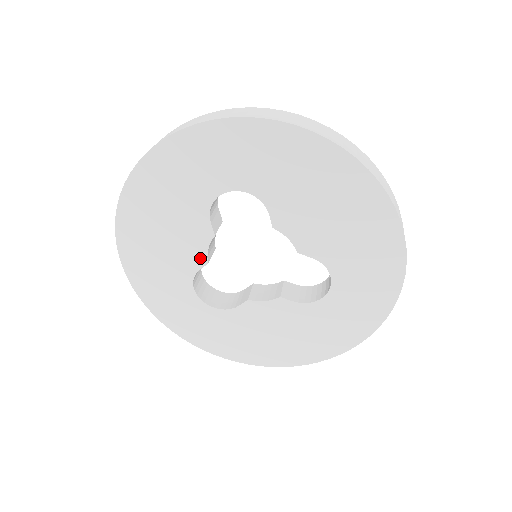
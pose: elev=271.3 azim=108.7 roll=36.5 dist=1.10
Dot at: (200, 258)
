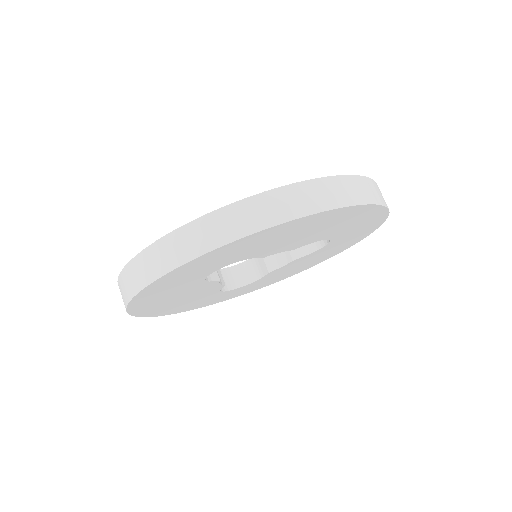
Dot at: (217, 288)
